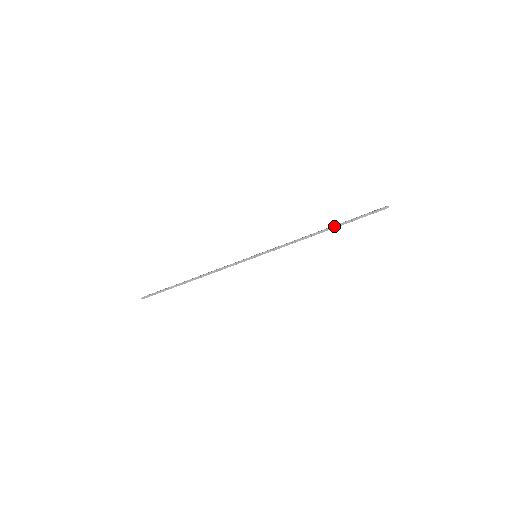
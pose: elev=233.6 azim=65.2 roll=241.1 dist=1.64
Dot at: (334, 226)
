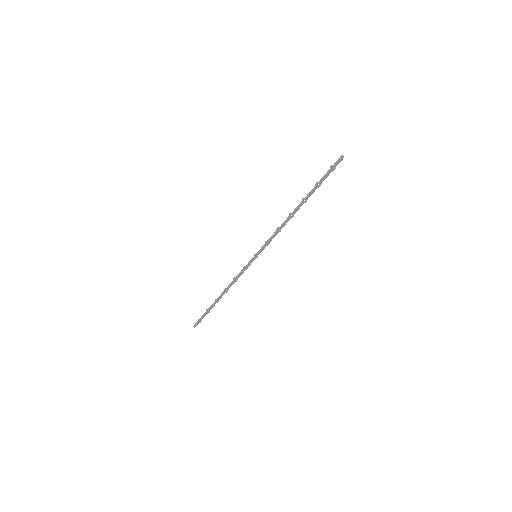
Dot at: (305, 201)
